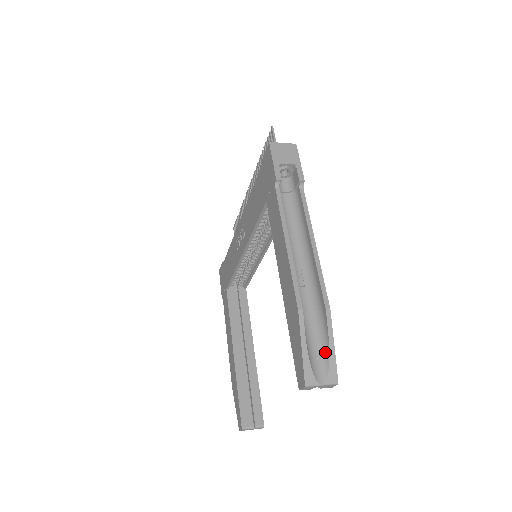
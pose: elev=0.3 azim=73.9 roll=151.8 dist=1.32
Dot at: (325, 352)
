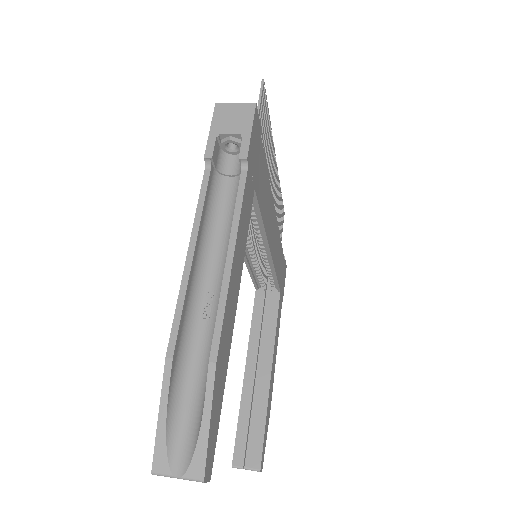
Dot at: (197, 427)
